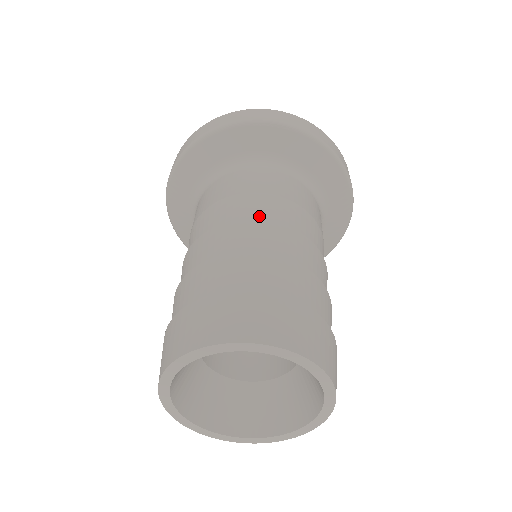
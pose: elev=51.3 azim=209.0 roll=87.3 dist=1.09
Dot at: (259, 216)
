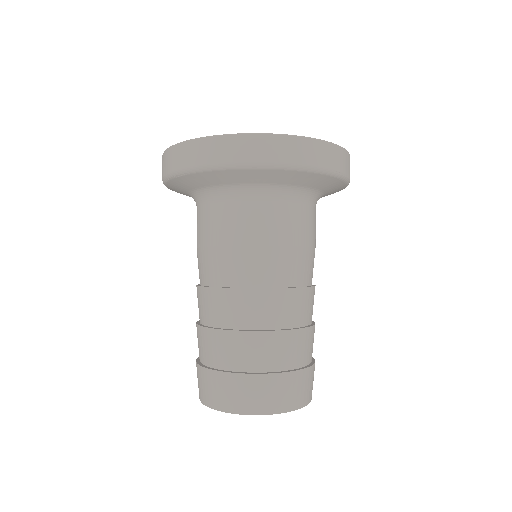
Dot at: (205, 277)
